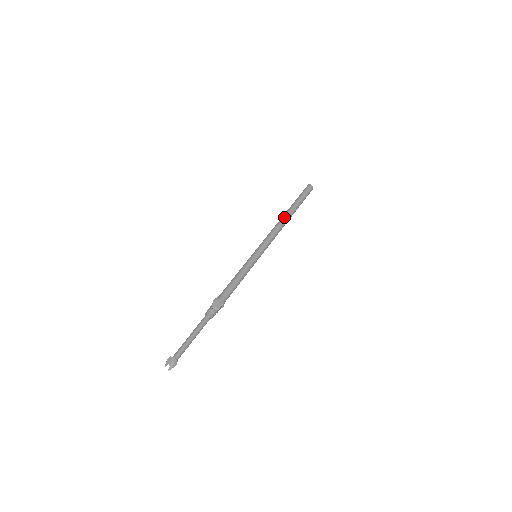
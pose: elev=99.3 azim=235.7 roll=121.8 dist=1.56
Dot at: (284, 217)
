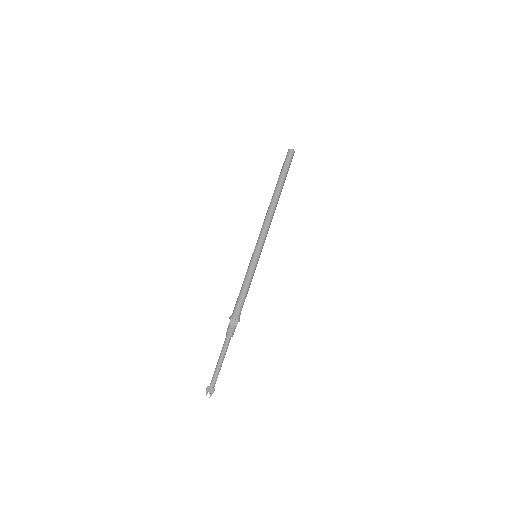
Dot at: (273, 201)
